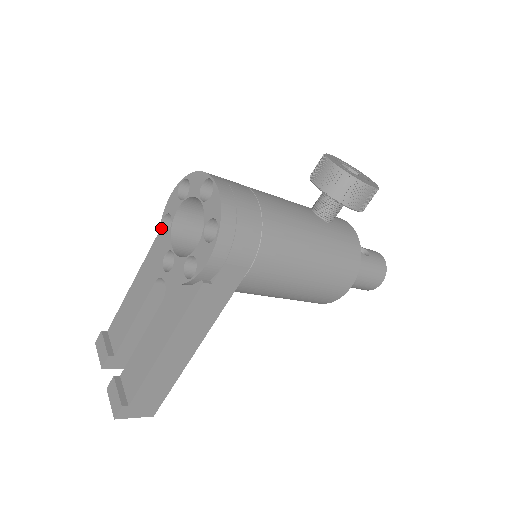
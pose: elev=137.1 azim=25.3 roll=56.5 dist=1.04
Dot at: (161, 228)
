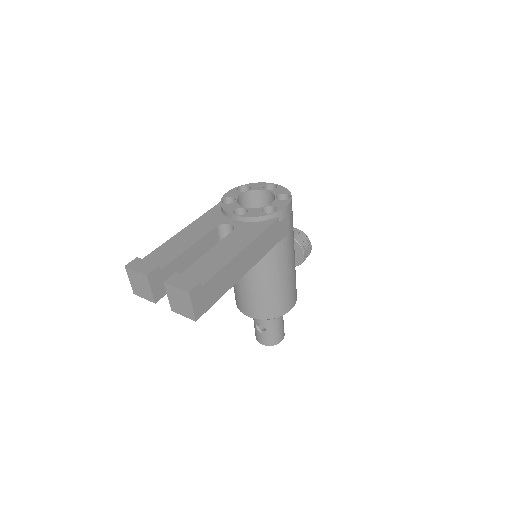
Dot at: (222, 202)
